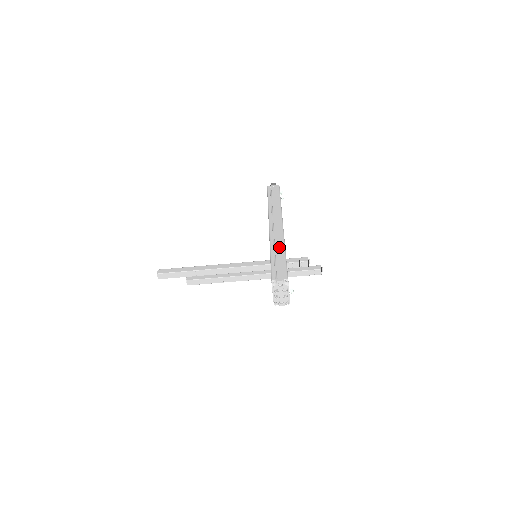
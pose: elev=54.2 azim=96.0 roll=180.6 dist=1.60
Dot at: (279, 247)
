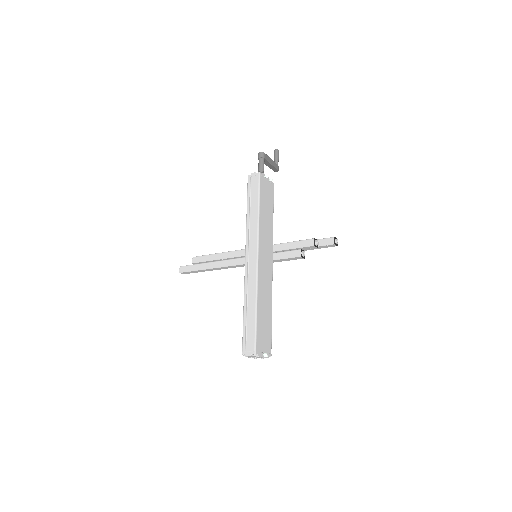
Dot at: (251, 300)
